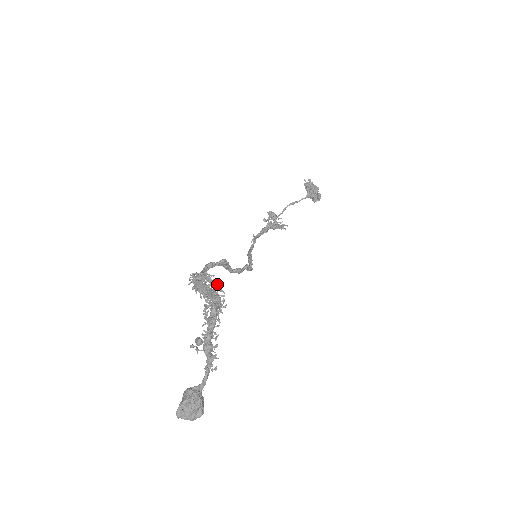
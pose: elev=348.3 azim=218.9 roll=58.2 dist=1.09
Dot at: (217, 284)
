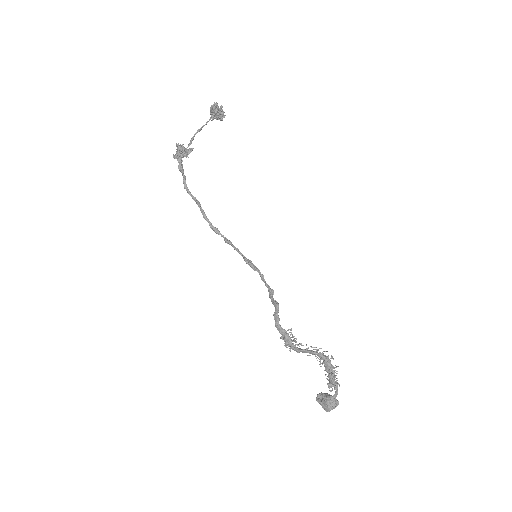
Dot at: (319, 348)
